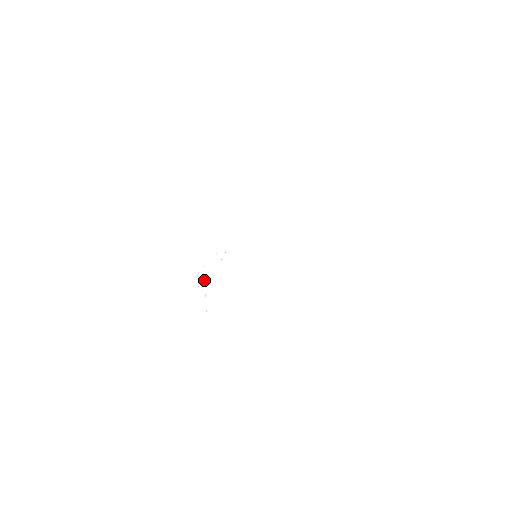
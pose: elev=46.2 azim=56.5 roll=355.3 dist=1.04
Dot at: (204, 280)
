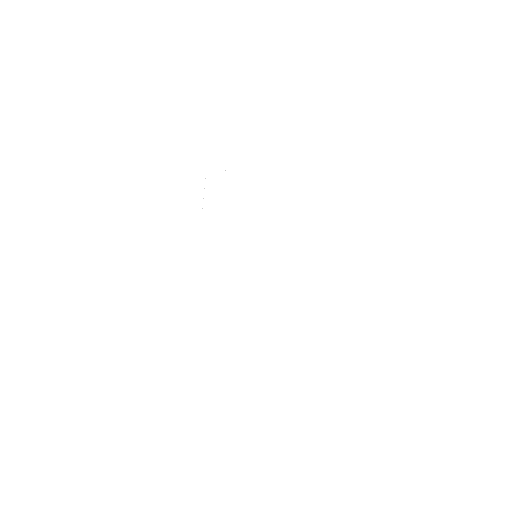
Dot at: occluded
